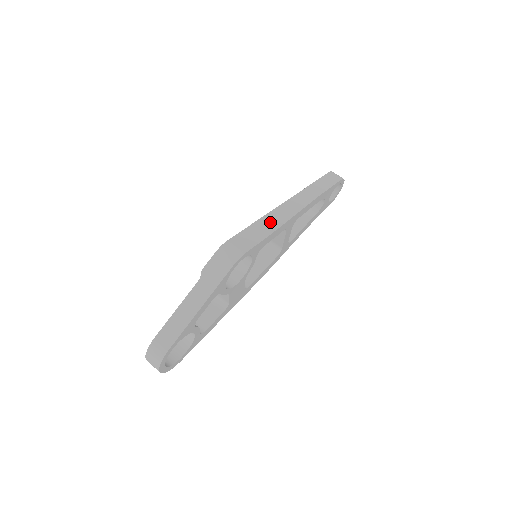
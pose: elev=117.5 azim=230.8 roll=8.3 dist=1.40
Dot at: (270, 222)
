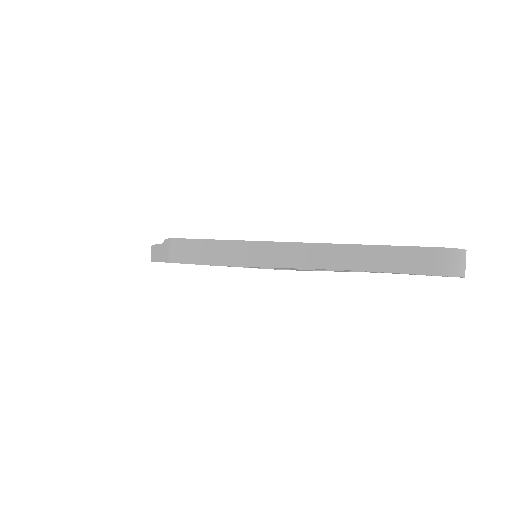
Dot at: (236, 253)
